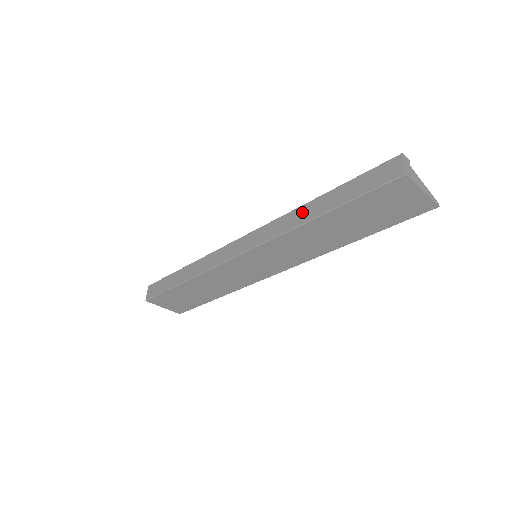
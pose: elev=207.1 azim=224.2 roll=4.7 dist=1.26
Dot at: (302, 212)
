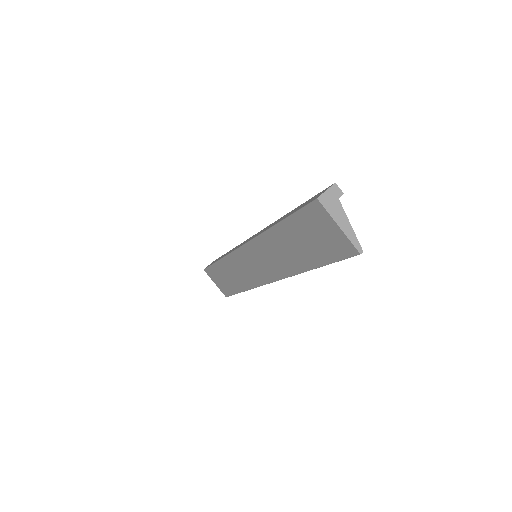
Dot at: occluded
